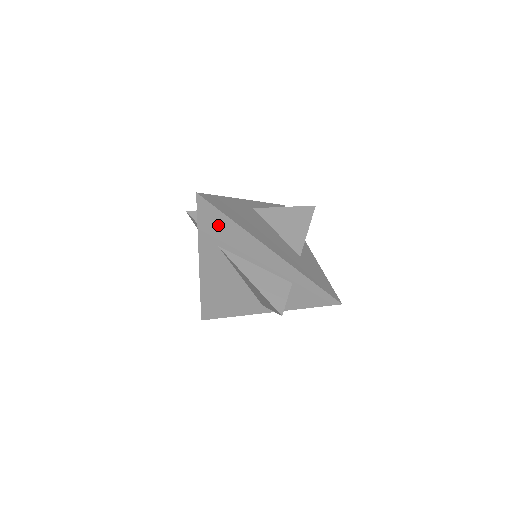
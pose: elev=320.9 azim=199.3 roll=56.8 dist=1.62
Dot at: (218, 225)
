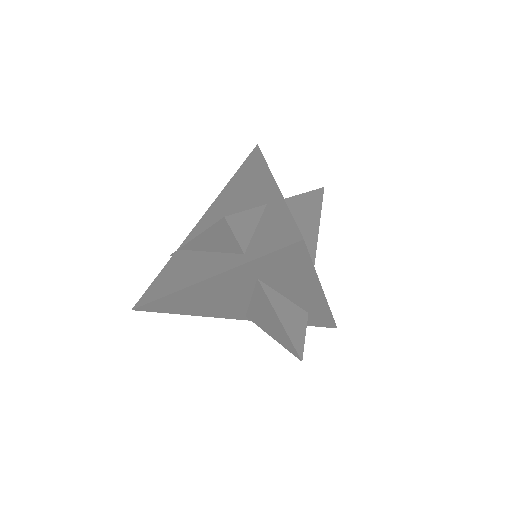
Dot at: (287, 267)
